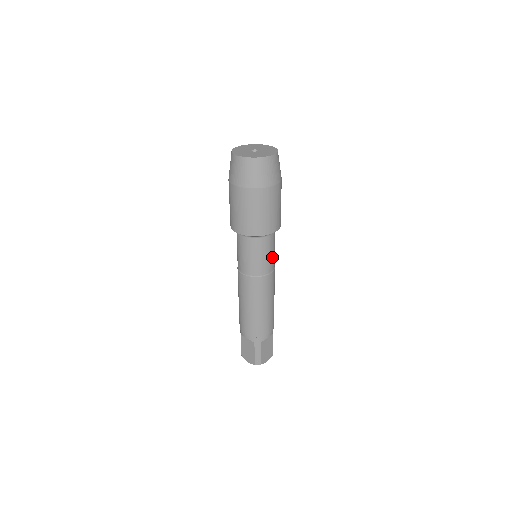
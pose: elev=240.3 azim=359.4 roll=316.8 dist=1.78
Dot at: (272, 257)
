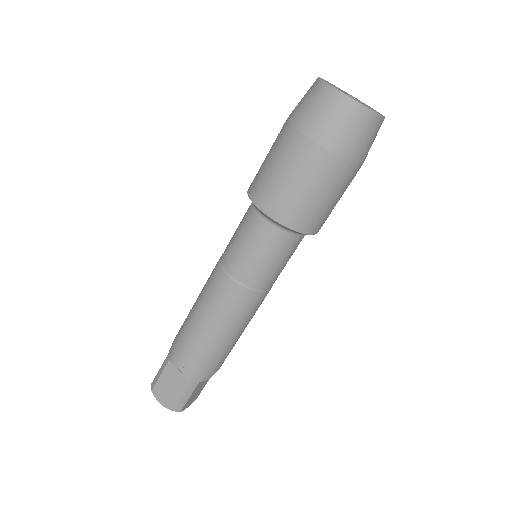
Dot at: occluded
